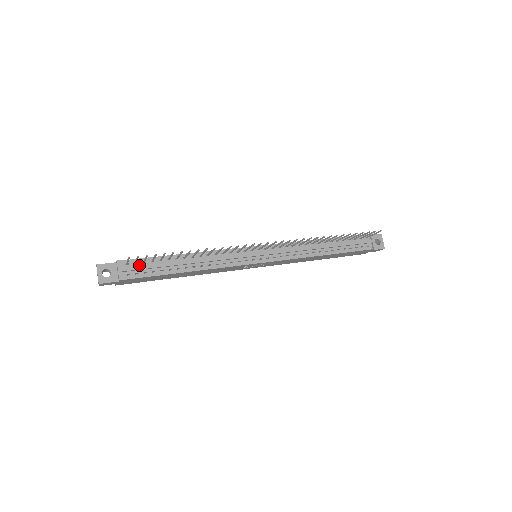
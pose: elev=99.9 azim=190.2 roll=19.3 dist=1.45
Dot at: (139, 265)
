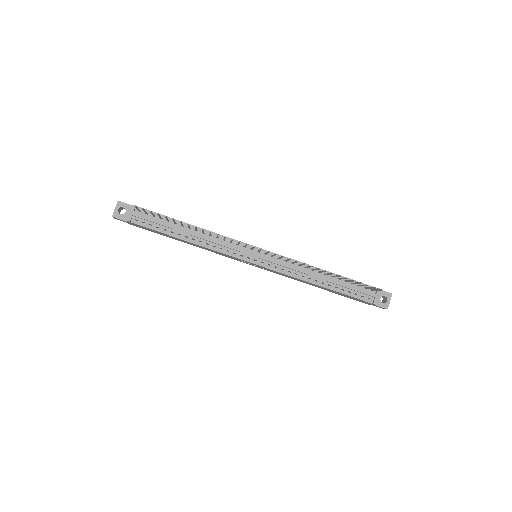
Dot at: (149, 216)
